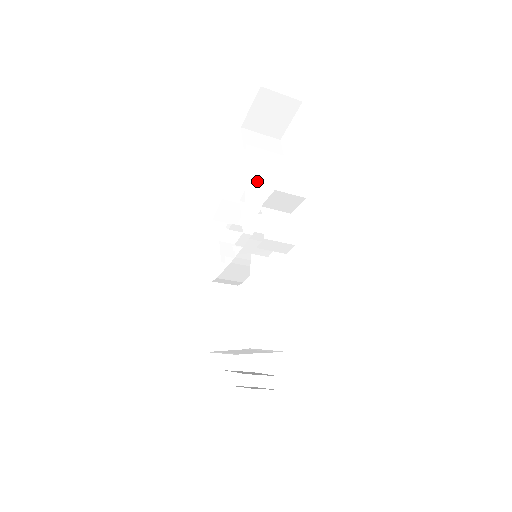
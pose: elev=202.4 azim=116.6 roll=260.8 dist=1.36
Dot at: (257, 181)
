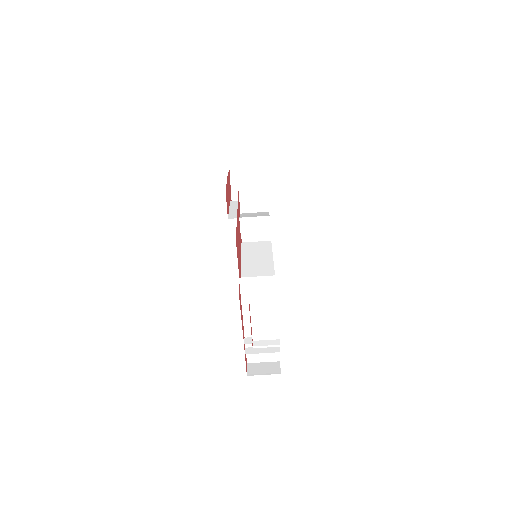
Dot at: occluded
